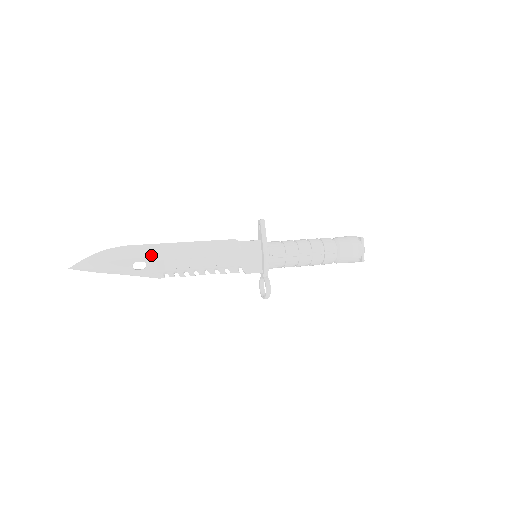
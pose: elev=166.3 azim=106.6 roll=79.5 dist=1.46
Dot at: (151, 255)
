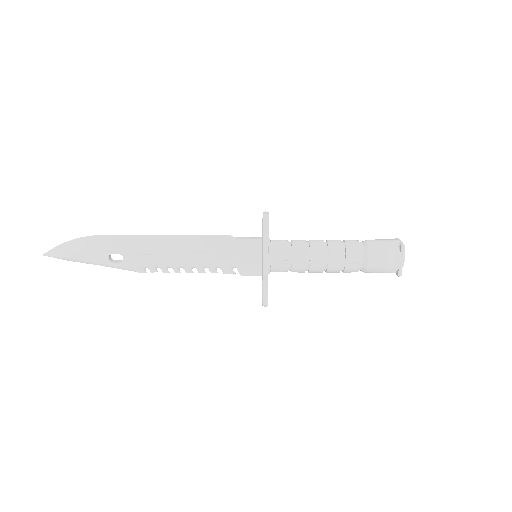
Dot at: (128, 248)
